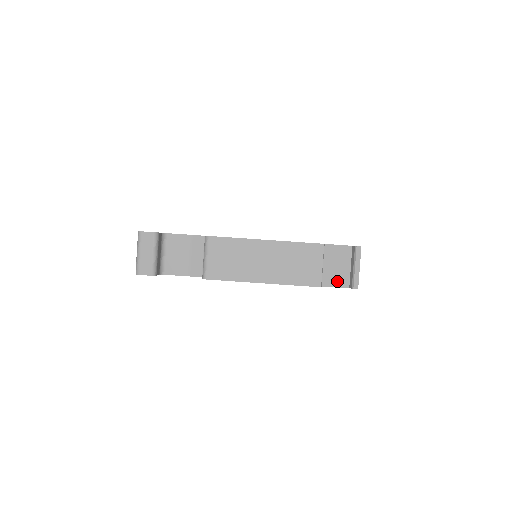
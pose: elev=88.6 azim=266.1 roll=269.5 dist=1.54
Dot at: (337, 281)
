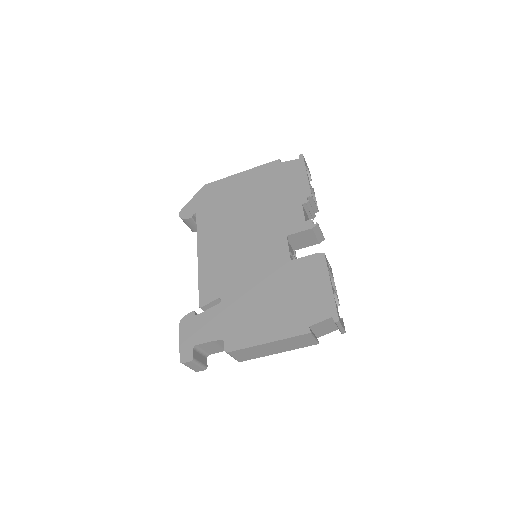
Dot at: (329, 331)
